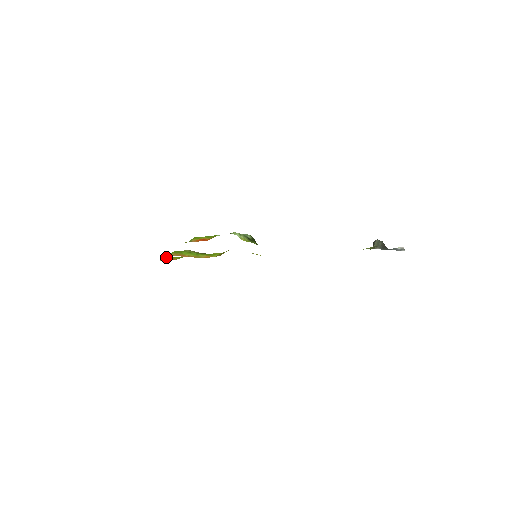
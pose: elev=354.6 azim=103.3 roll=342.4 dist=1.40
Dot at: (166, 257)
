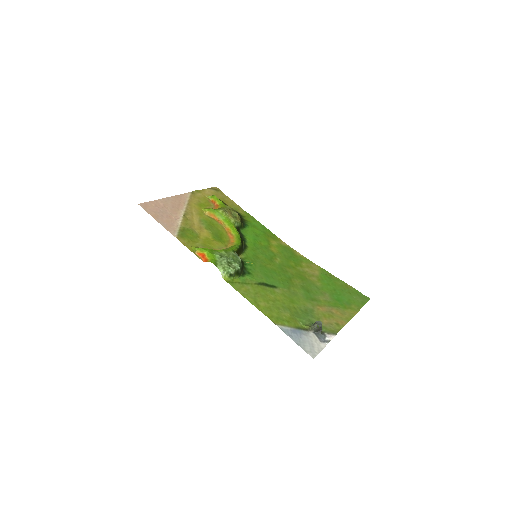
Dot at: (212, 196)
